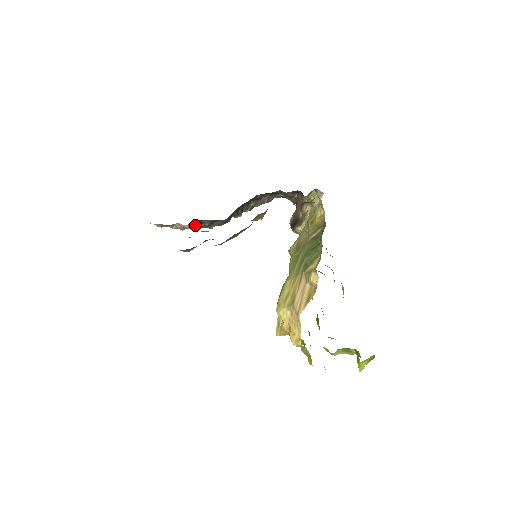
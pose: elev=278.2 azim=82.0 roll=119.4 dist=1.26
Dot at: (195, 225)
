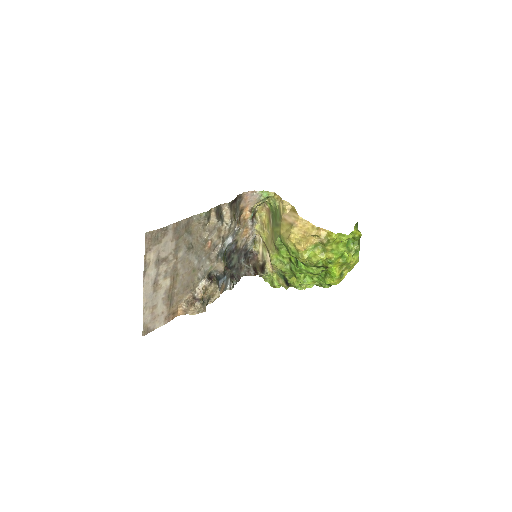
Dot at: (208, 278)
